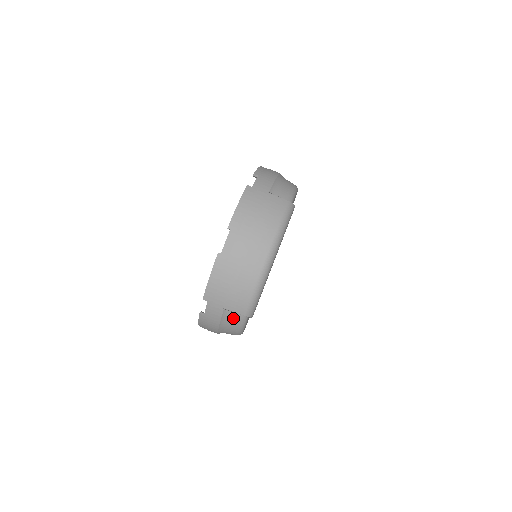
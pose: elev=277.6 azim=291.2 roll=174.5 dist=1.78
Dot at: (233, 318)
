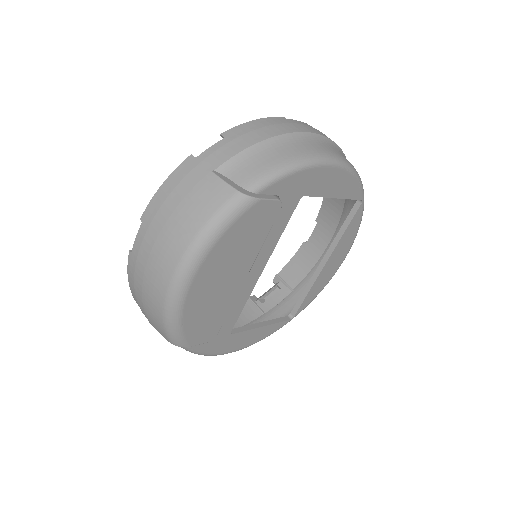
Dot at: occluded
